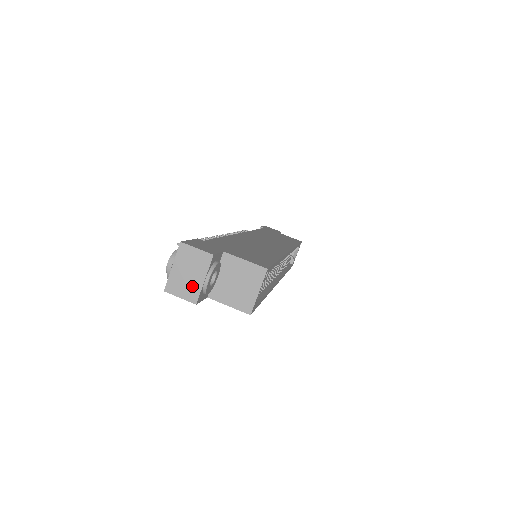
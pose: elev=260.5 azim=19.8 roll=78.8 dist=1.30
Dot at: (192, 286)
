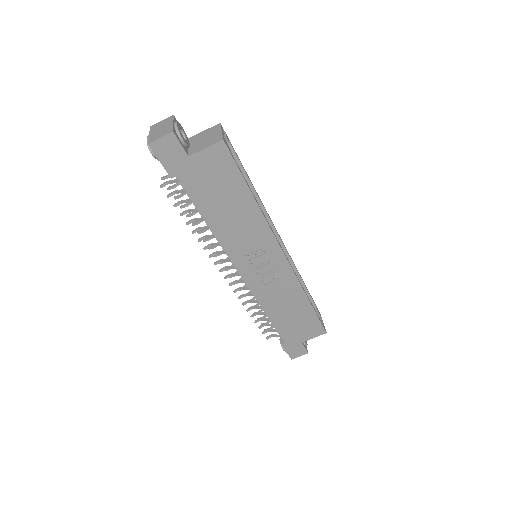
Dot at: (166, 130)
